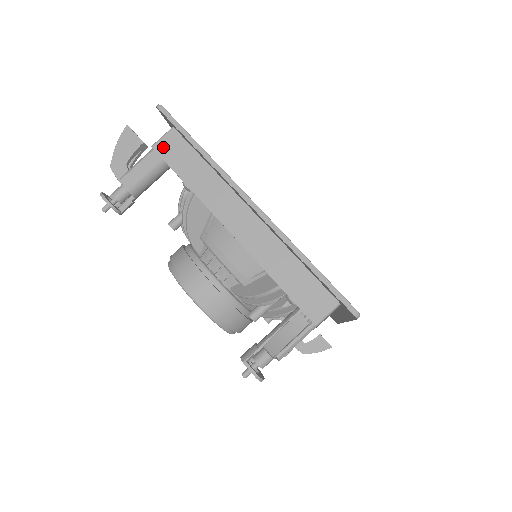
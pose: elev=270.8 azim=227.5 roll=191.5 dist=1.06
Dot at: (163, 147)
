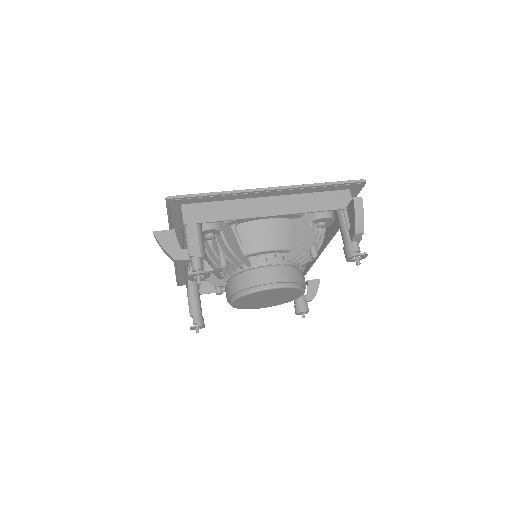
Dot at: (190, 218)
